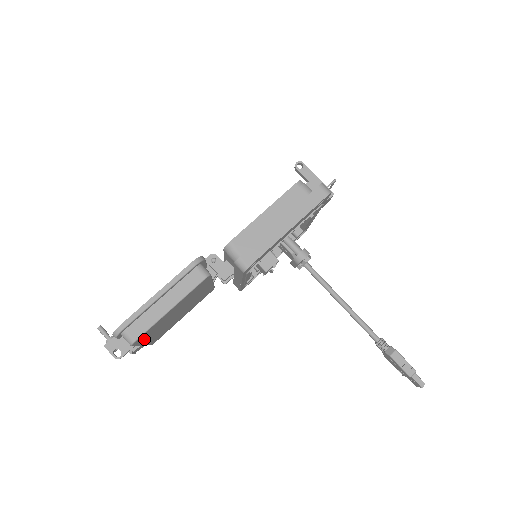
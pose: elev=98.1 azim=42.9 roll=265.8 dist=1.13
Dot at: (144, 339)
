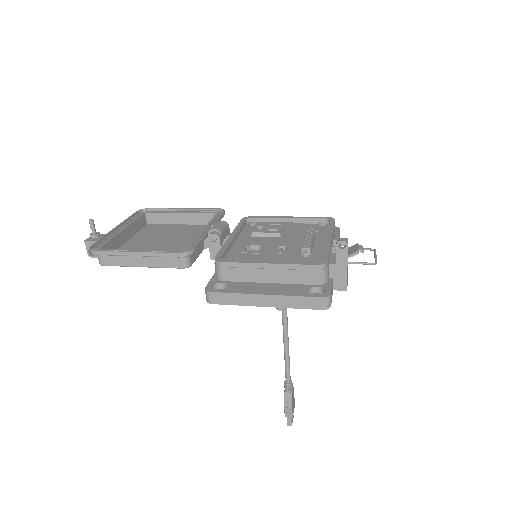
Dot at: occluded
